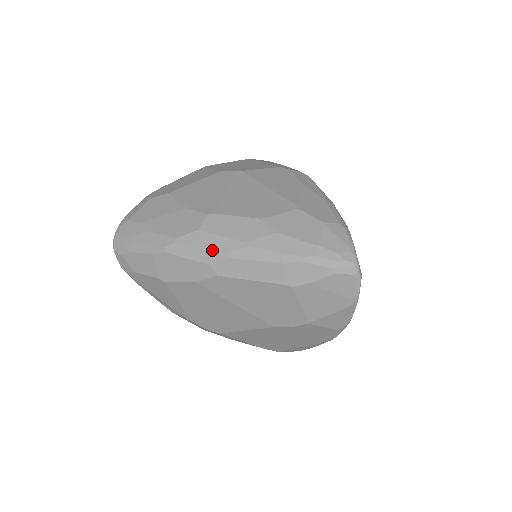
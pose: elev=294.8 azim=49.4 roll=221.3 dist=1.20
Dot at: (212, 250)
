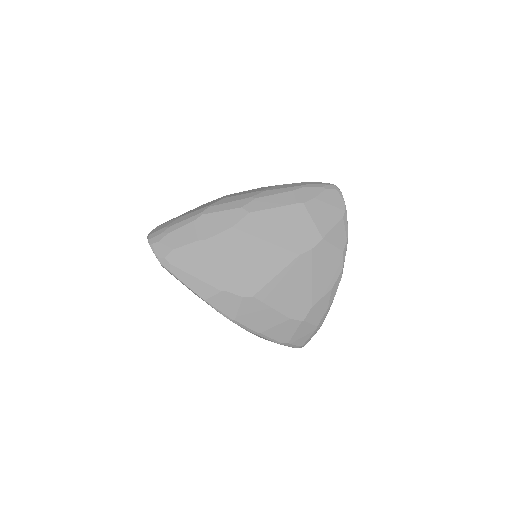
Dot at: (240, 200)
